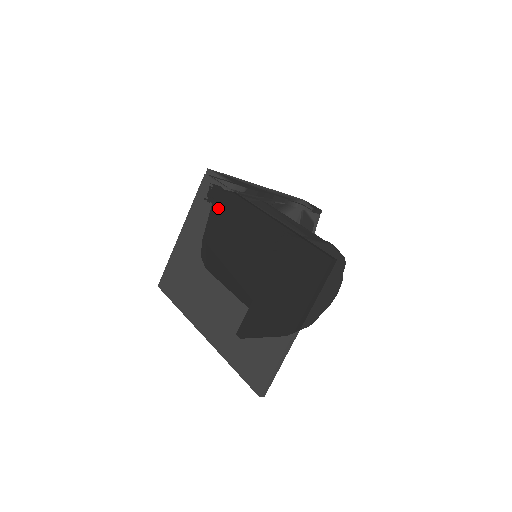
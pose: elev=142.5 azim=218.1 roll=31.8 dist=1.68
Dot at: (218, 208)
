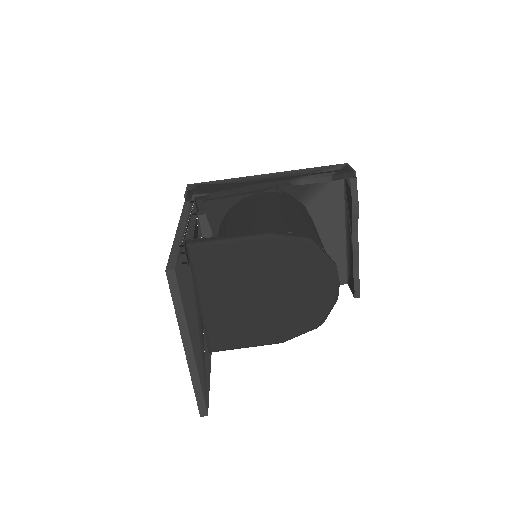
Dot at: occluded
